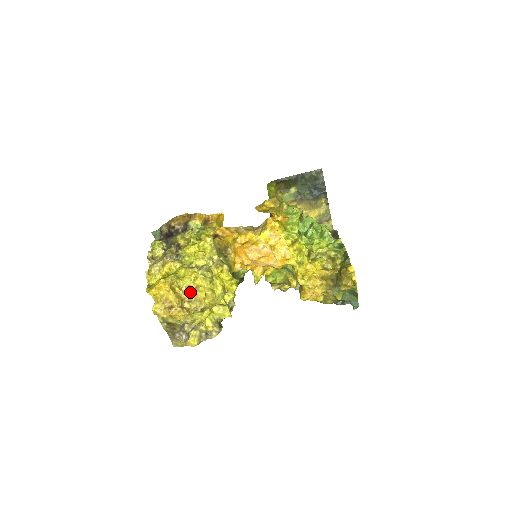
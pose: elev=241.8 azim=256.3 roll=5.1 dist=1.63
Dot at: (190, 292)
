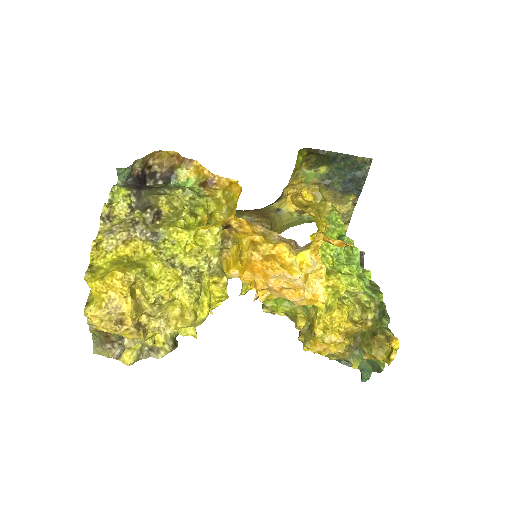
Dot at: (159, 305)
